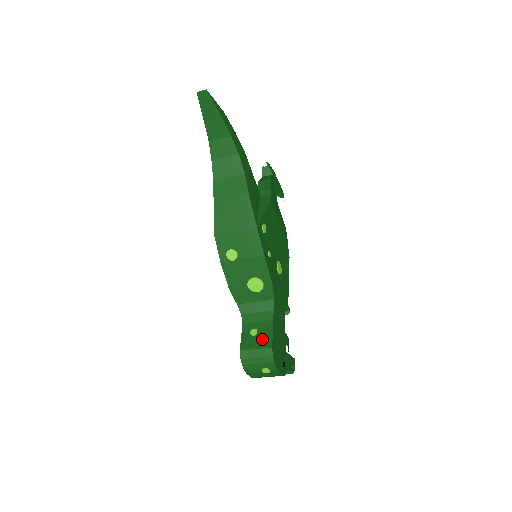
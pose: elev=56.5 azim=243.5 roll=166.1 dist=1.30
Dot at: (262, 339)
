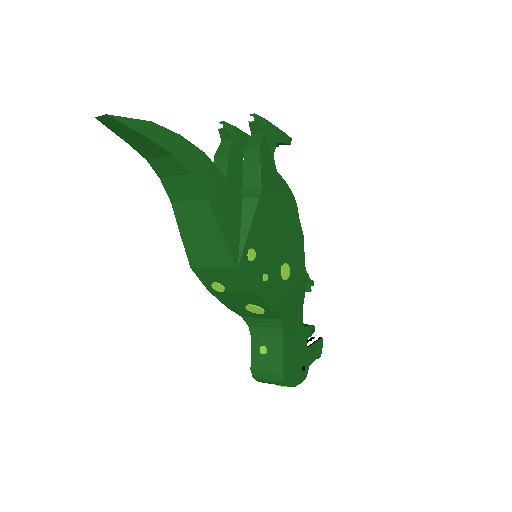
Dot at: (272, 361)
